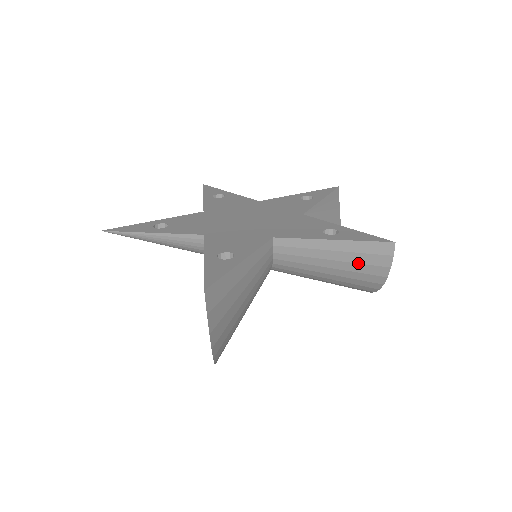
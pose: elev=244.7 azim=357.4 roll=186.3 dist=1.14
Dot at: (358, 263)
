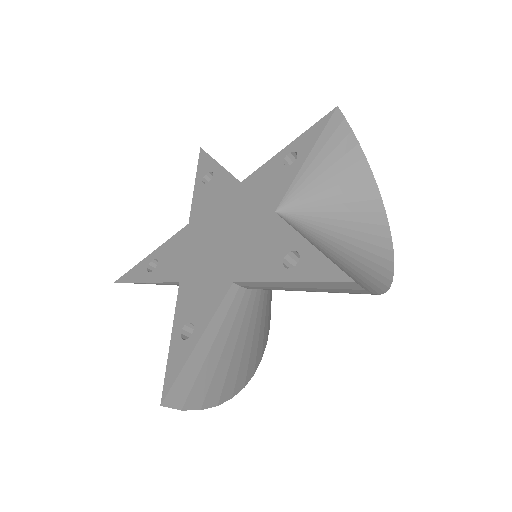
Dot at: (333, 292)
